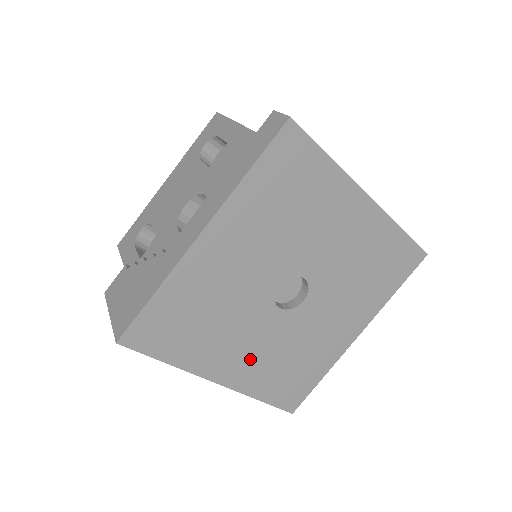
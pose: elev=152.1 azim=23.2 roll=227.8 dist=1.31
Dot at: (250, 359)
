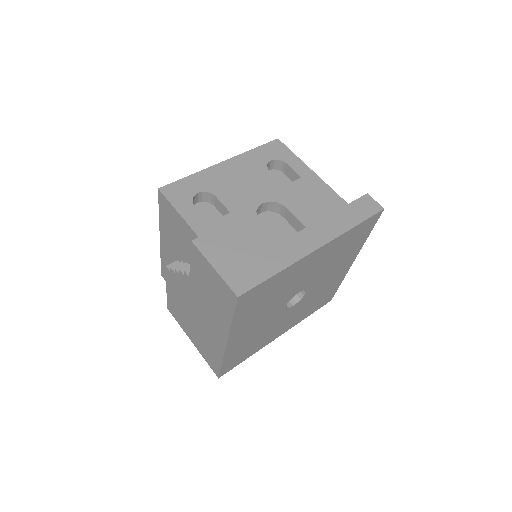
Dot at: (249, 333)
